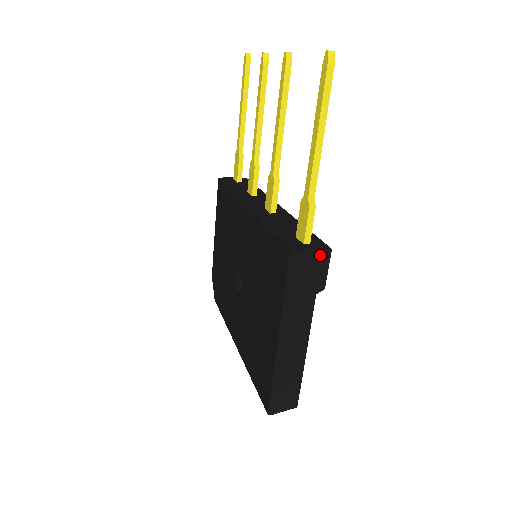
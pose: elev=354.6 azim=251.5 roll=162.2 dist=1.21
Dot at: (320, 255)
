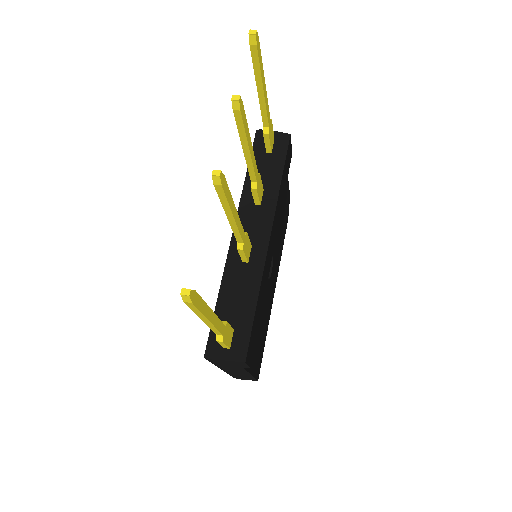
Dot at: (235, 362)
